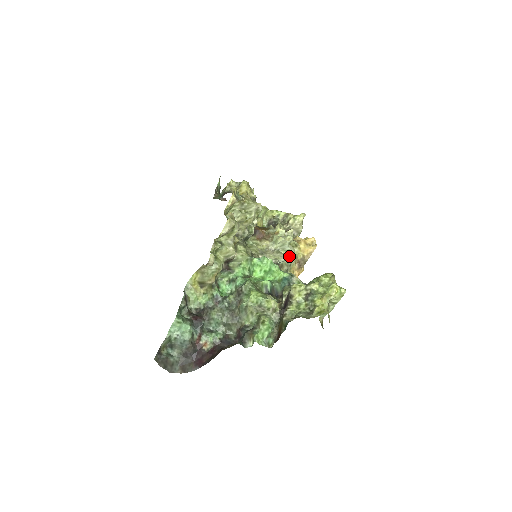
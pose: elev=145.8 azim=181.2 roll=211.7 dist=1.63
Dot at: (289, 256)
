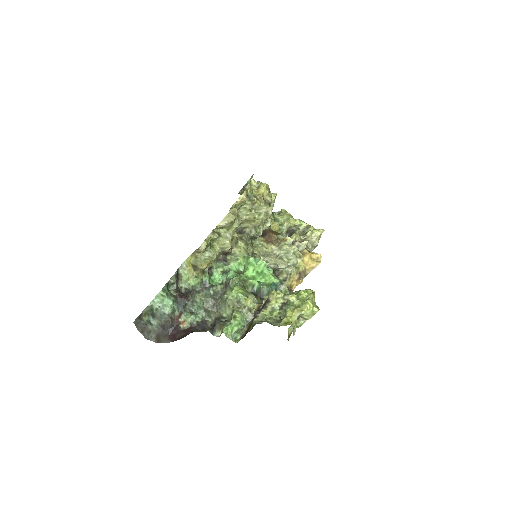
Dot at: (291, 265)
